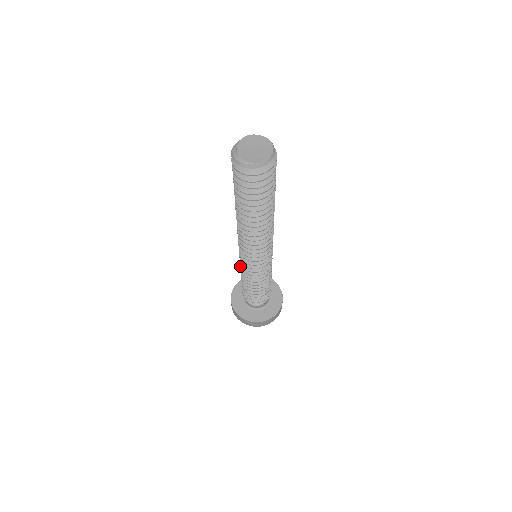
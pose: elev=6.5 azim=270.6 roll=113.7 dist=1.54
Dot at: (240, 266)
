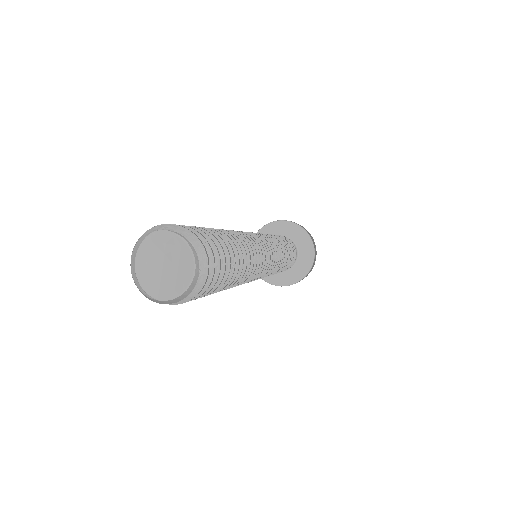
Dot at: occluded
